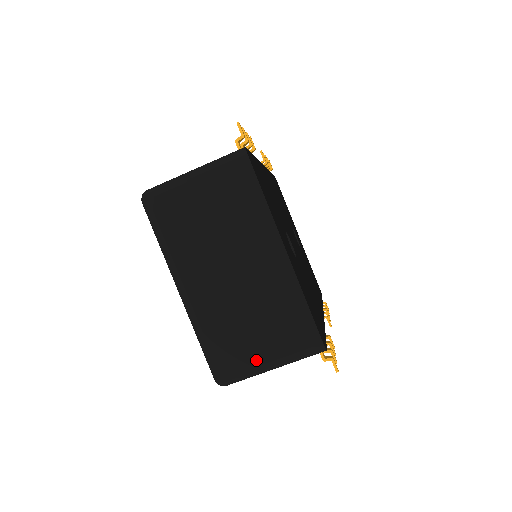
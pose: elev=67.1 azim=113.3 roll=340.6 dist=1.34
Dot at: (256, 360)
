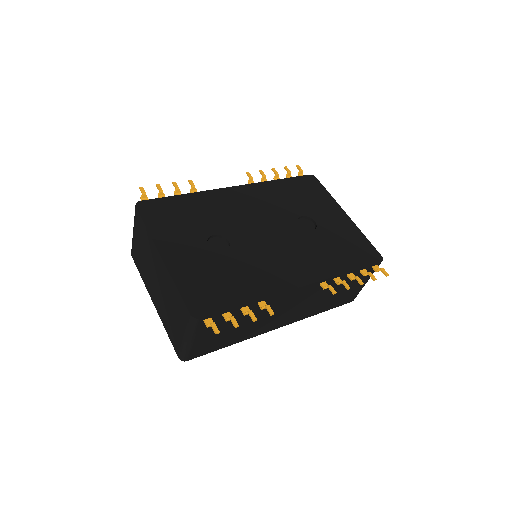
Dot at: (180, 338)
